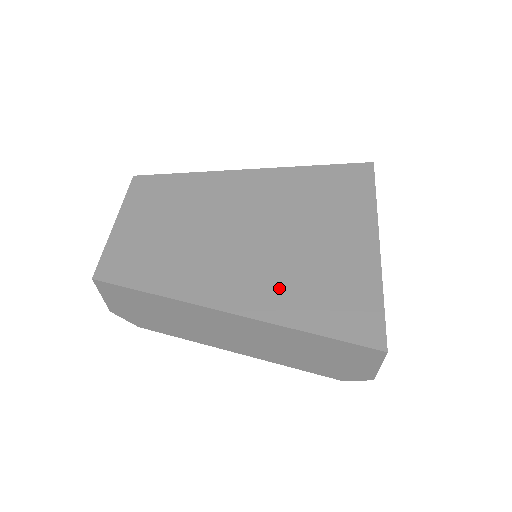
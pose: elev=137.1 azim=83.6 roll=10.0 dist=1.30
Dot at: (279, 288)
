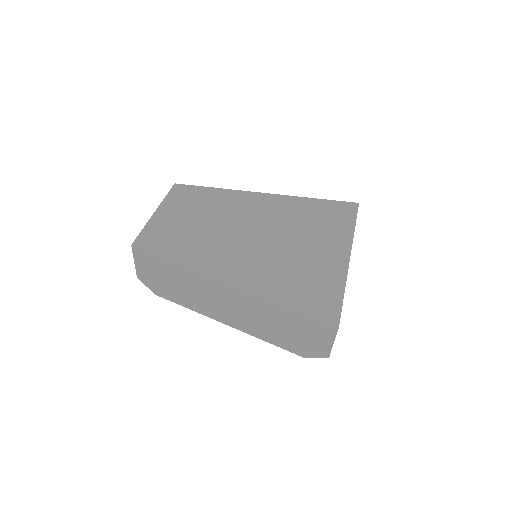
Dot at: (268, 273)
